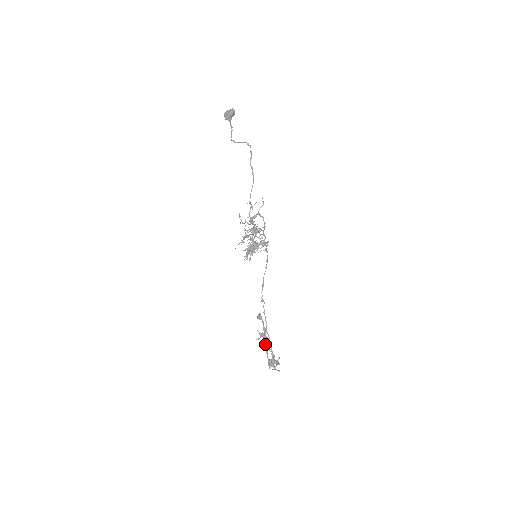
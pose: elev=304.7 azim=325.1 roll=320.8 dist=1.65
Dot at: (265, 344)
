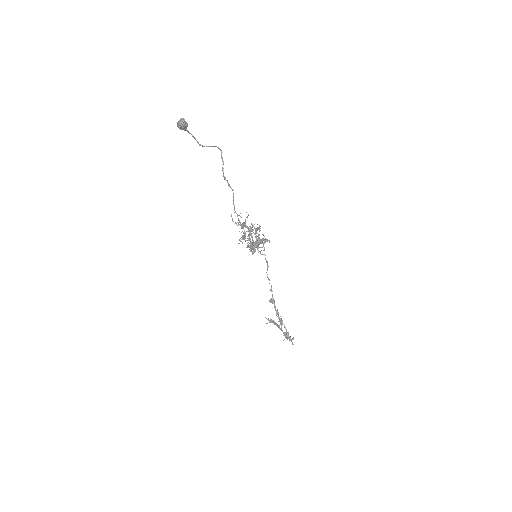
Dot at: (276, 325)
